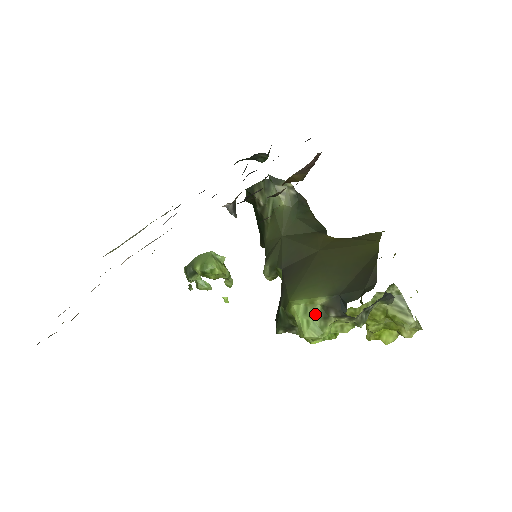
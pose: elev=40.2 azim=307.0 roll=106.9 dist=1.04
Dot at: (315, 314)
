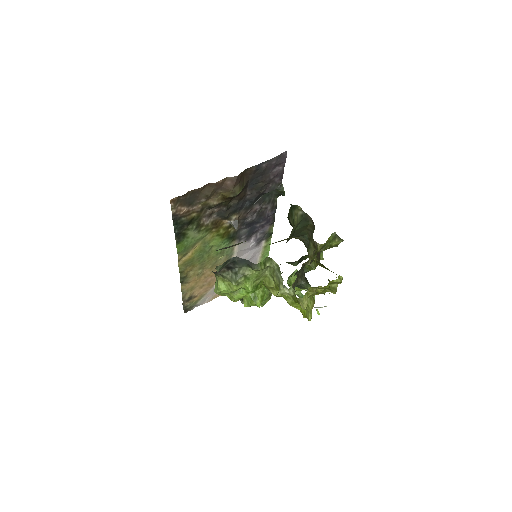
Dot at: occluded
